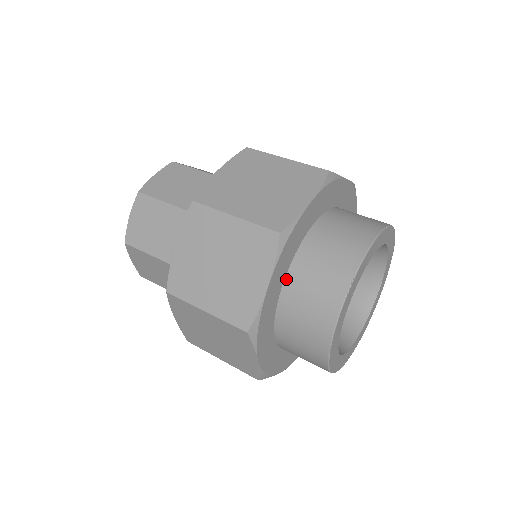
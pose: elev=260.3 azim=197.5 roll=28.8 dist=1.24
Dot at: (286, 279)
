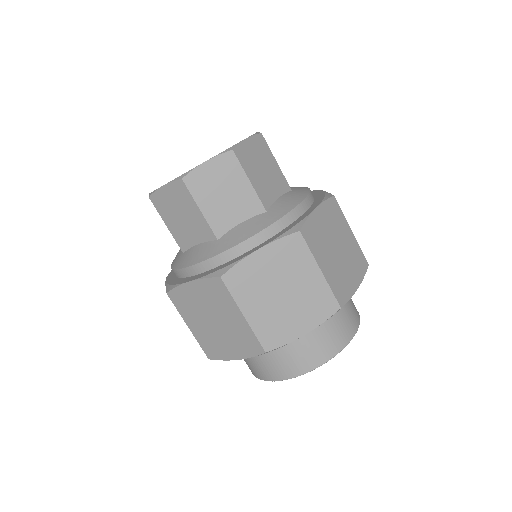
Dot at: occluded
